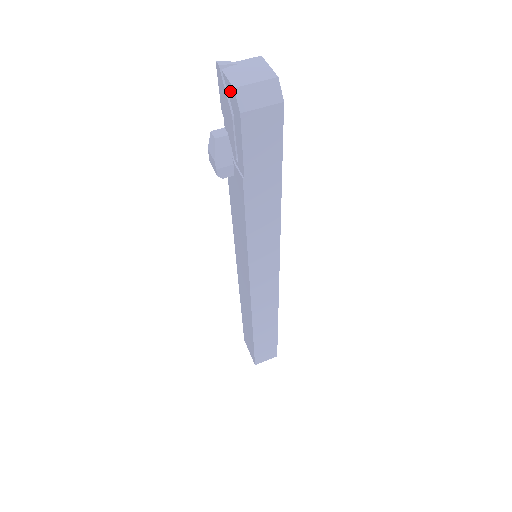
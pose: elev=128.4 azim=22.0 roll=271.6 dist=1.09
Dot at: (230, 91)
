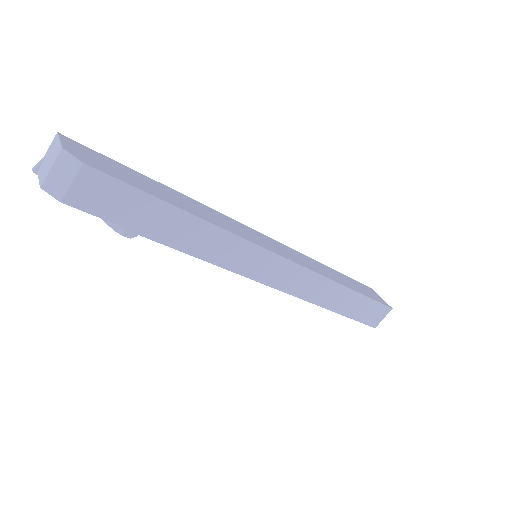
Dot at: occluded
